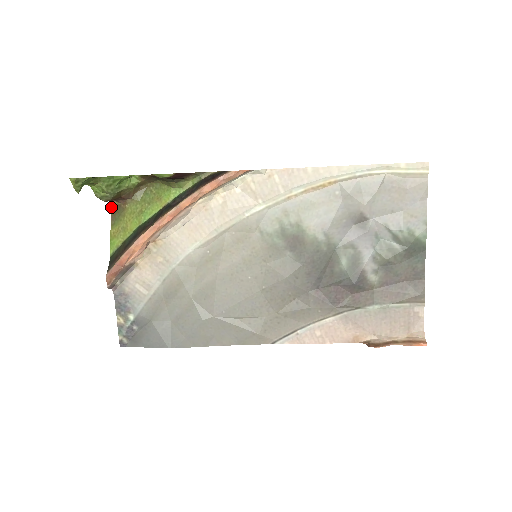
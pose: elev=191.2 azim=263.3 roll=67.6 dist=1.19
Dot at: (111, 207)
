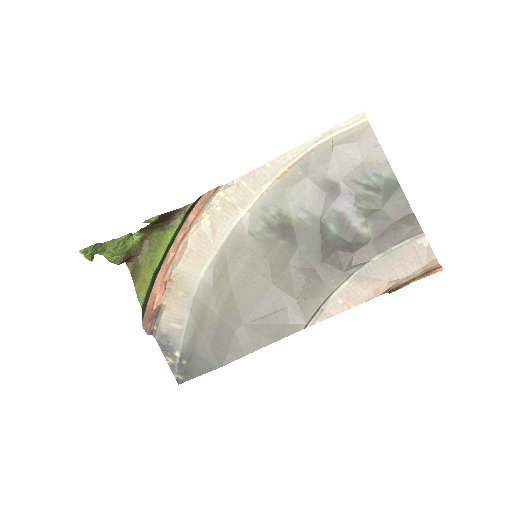
Dot at: (129, 269)
